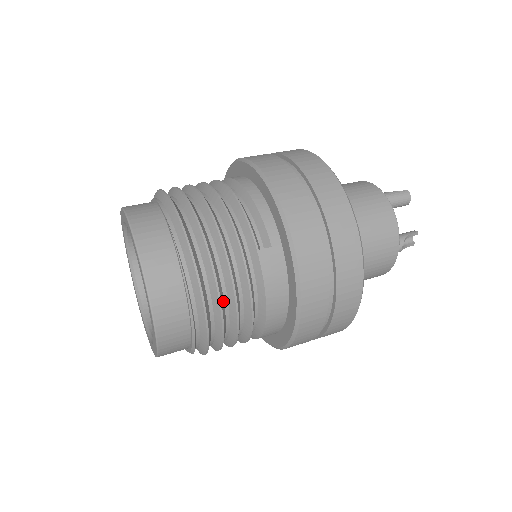
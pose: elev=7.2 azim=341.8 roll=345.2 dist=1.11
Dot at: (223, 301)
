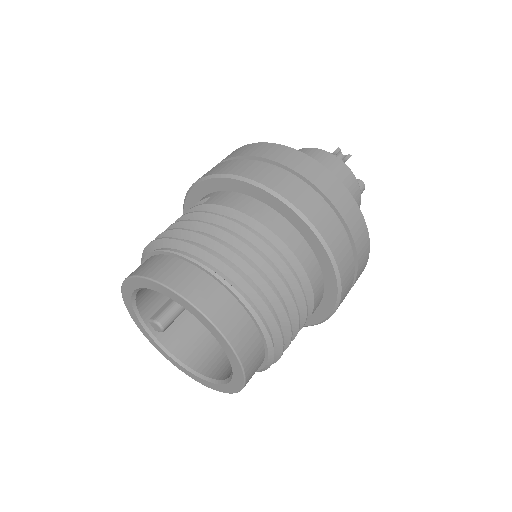
Dot at: occluded
